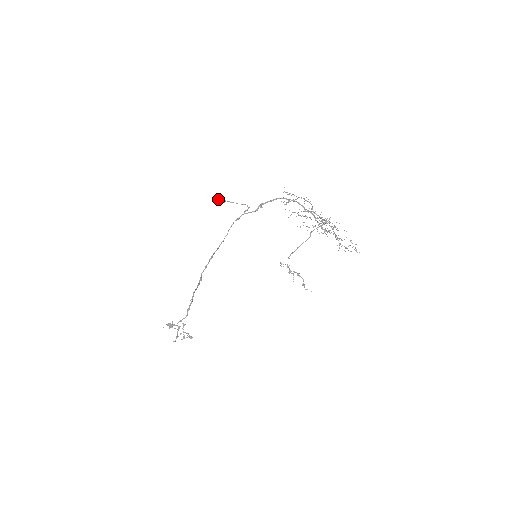
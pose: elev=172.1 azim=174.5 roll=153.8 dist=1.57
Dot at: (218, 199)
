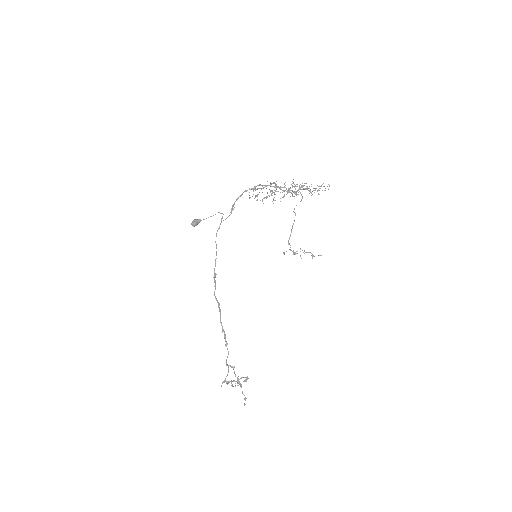
Dot at: (193, 220)
